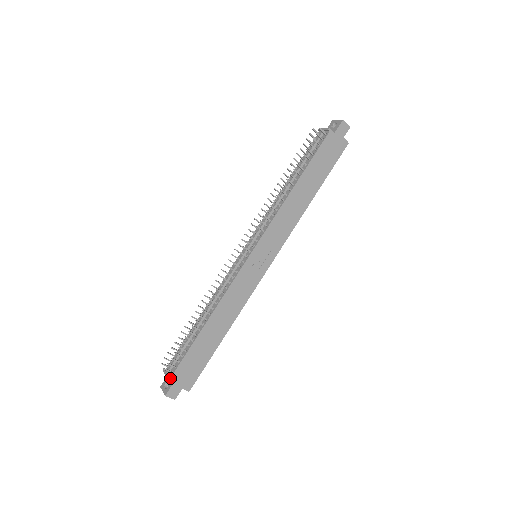
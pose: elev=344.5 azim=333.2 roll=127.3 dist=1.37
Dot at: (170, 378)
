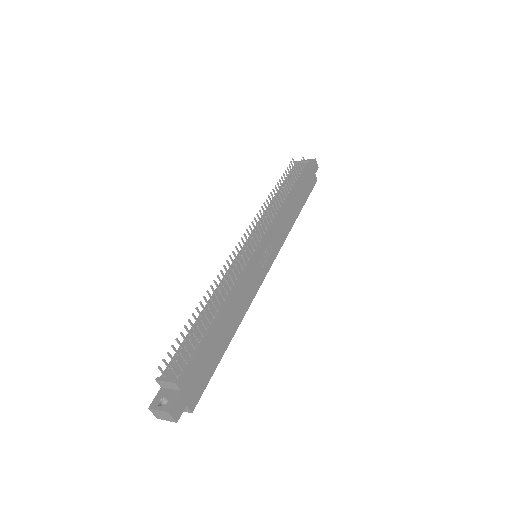
Dot at: (177, 383)
